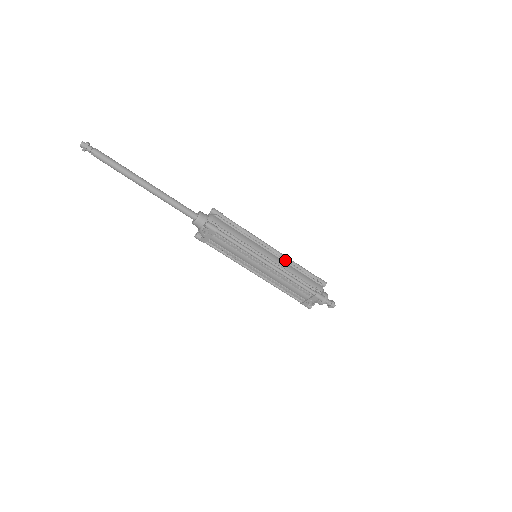
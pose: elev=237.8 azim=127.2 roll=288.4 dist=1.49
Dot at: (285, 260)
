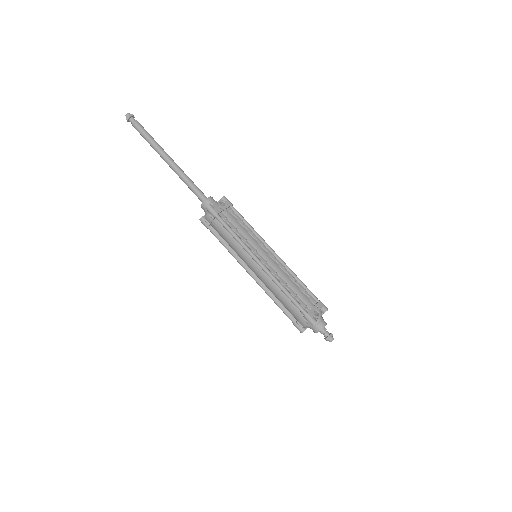
Dot at: occluded
